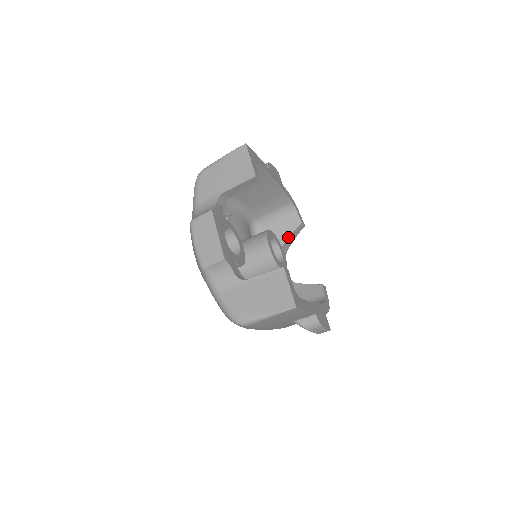
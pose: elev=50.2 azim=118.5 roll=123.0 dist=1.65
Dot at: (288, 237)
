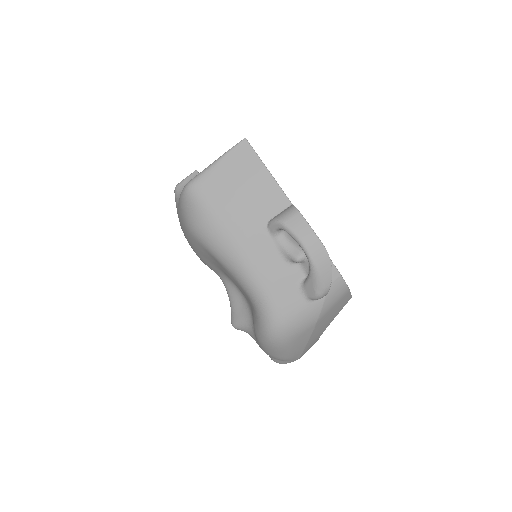
Dot at: occluded
